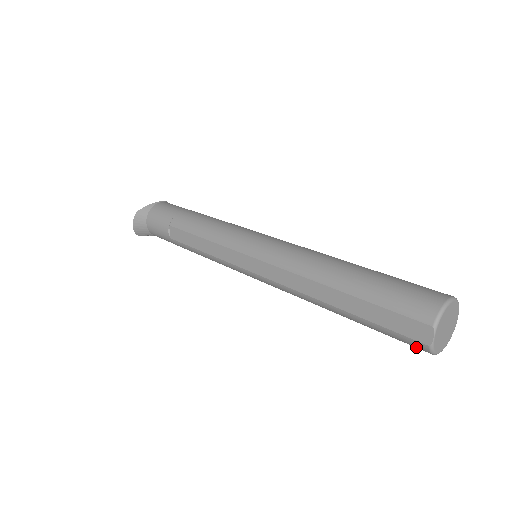
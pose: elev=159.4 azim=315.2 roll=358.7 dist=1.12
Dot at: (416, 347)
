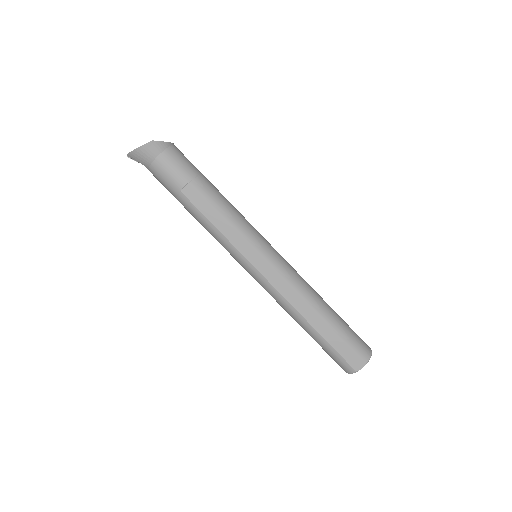
Dot at: (344, 367)
